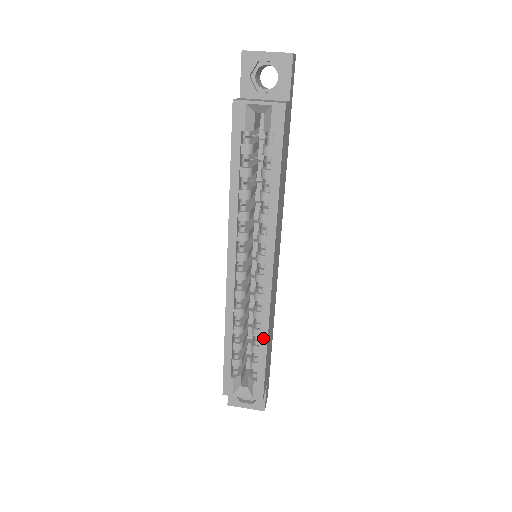
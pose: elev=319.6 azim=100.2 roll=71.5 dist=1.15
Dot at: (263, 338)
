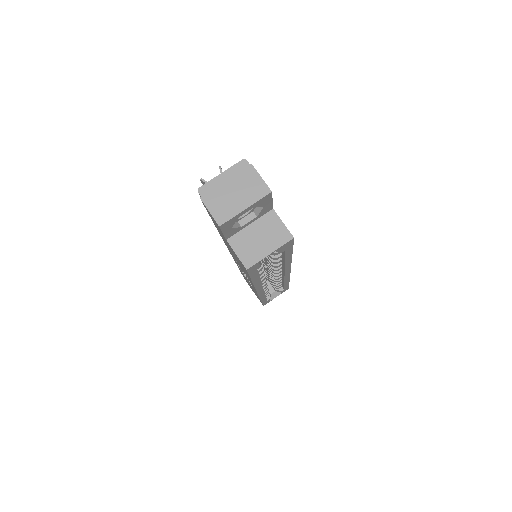
Dot at: (286, 283)
